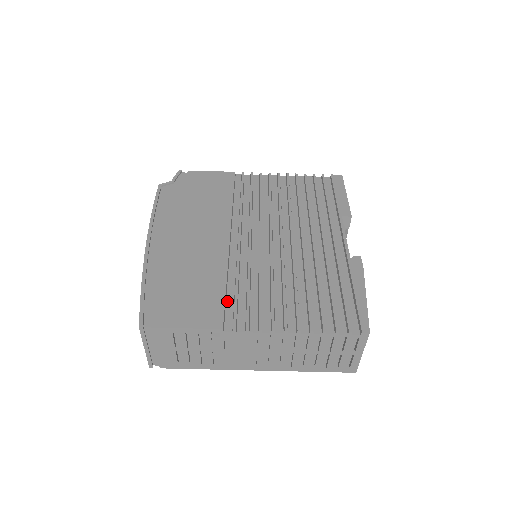
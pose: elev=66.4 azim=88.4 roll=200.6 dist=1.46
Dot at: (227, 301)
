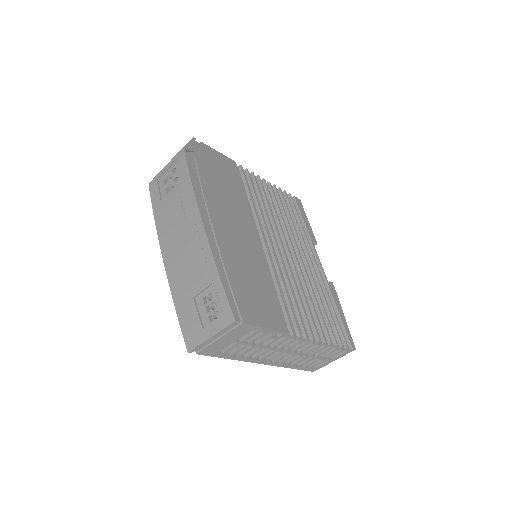
Dot at: occluded
